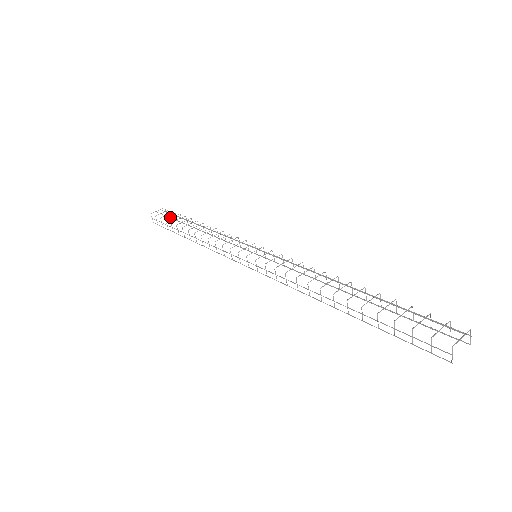
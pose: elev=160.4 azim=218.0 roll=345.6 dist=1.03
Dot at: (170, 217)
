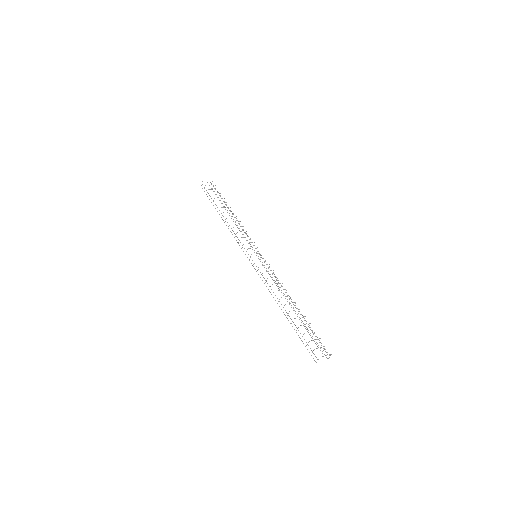
Dot at: occluded
